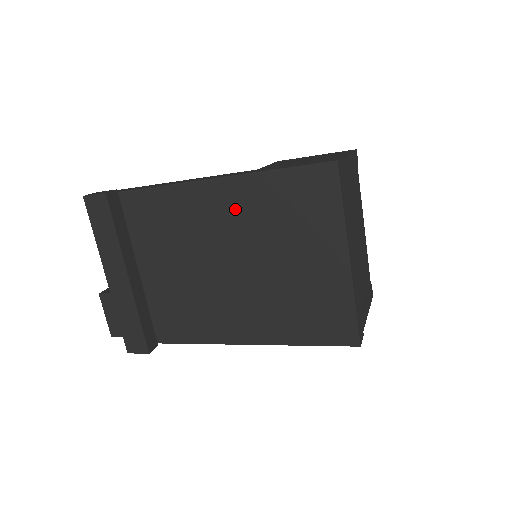
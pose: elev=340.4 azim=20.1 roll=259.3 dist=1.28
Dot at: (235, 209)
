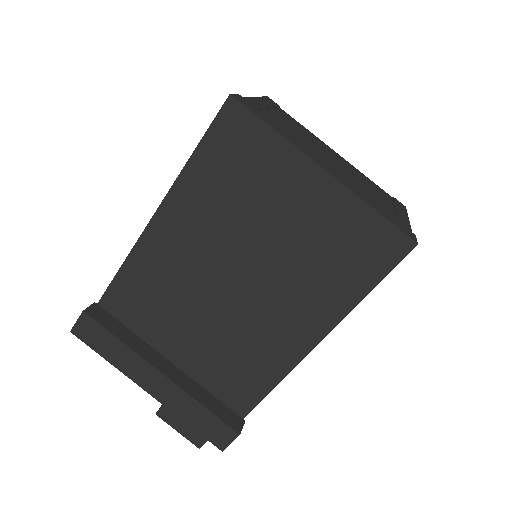
Dot at: (192, 224)
